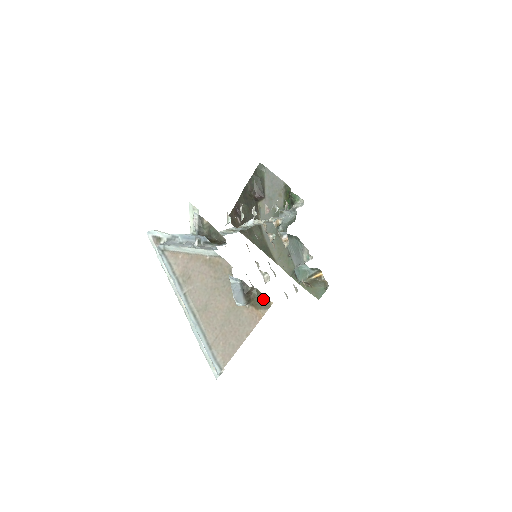
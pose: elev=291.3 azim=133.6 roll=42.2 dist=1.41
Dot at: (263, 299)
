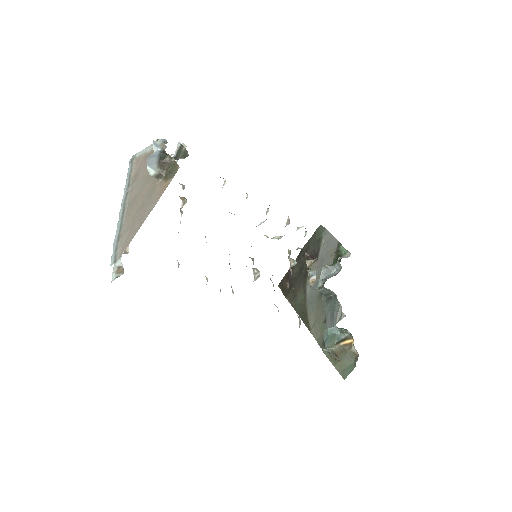
Dot at: (174, 167)
